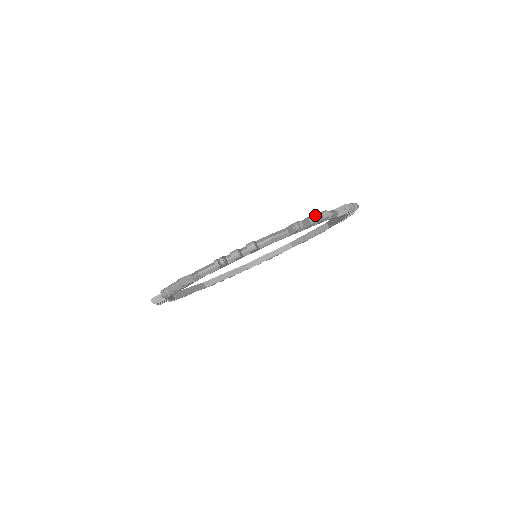
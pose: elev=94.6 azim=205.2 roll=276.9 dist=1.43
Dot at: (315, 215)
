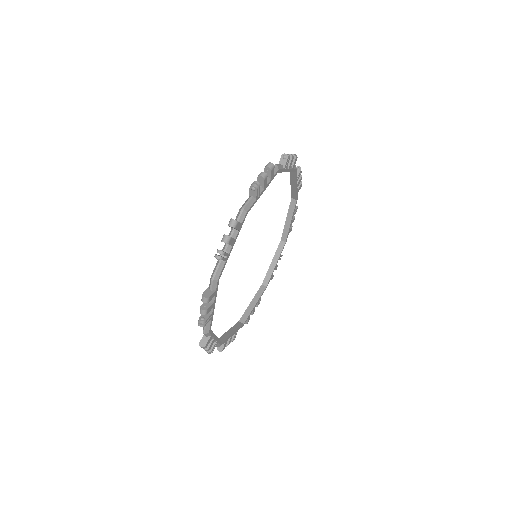
Dot at: occluded
